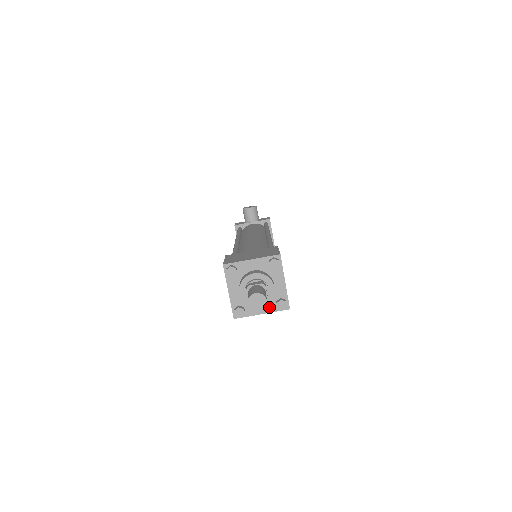
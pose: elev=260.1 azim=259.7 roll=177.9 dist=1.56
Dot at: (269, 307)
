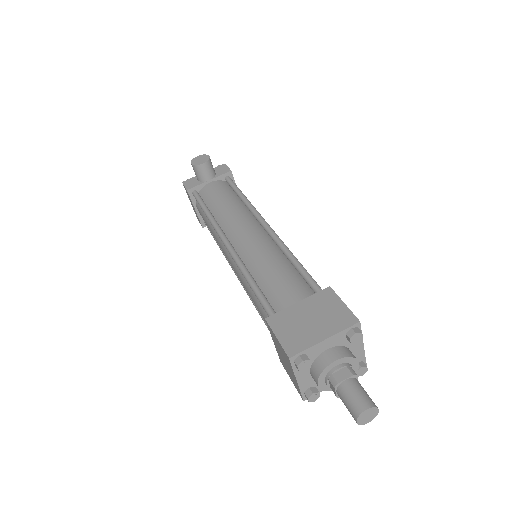
Dot at: occluded
